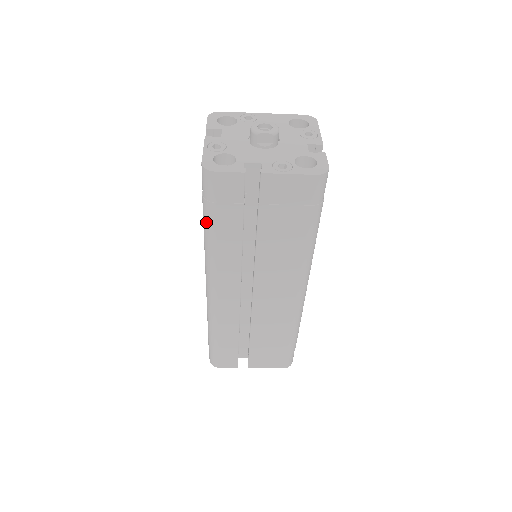
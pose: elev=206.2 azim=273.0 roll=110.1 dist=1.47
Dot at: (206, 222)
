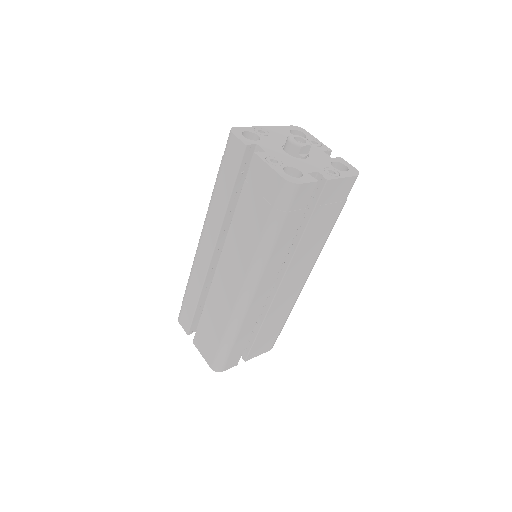
Dot at: (272, 231)
